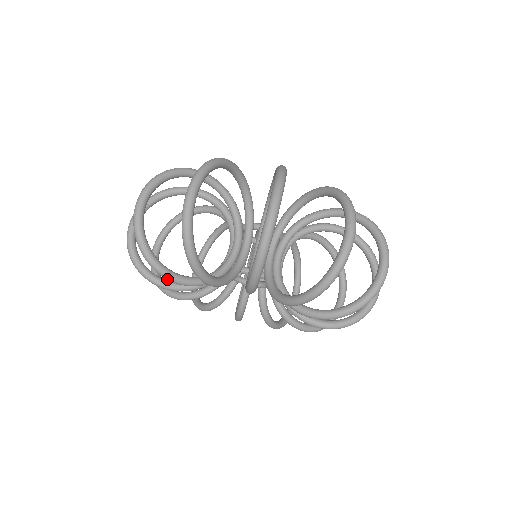
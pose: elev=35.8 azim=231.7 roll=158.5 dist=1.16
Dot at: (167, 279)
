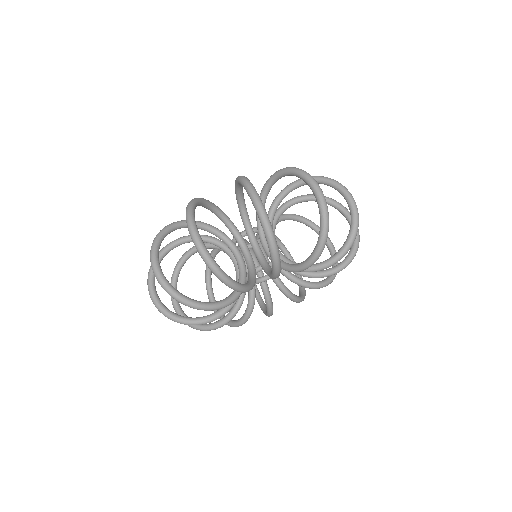
Dot at: (278, 272)
